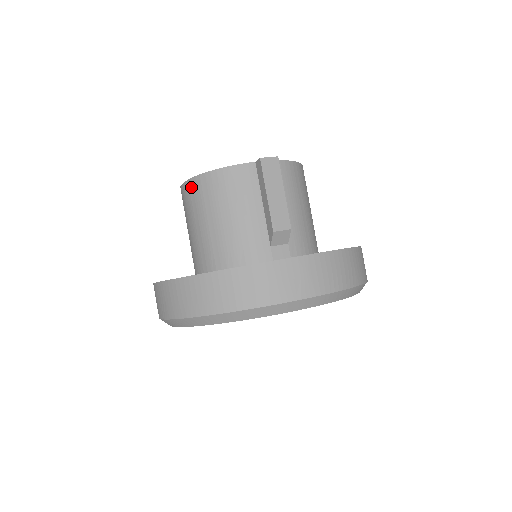
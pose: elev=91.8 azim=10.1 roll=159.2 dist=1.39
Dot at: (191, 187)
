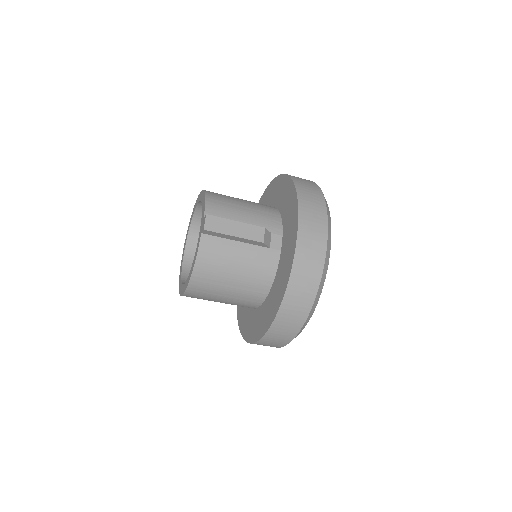
Dot at: (194, 290)
